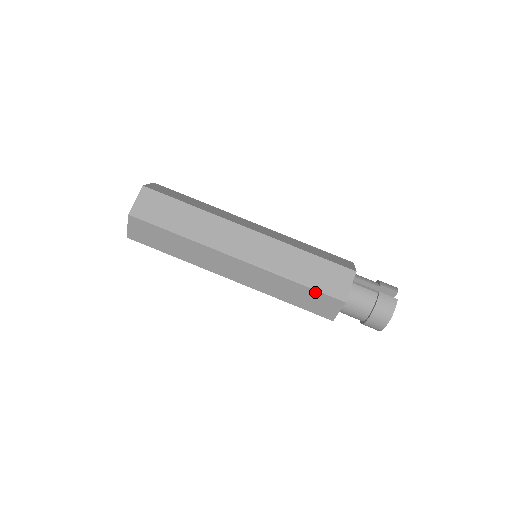
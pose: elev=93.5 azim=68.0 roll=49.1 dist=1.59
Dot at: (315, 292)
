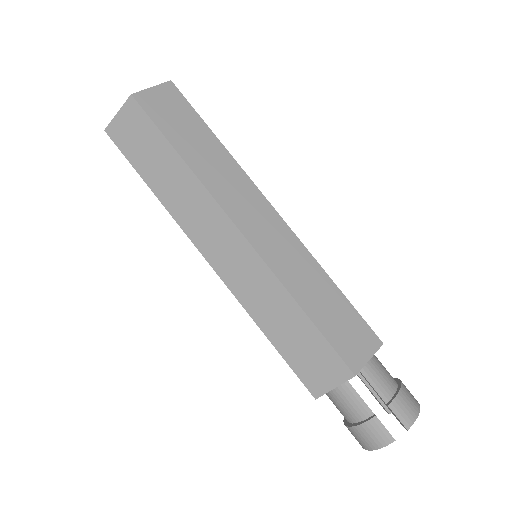
Dot at: occluded
